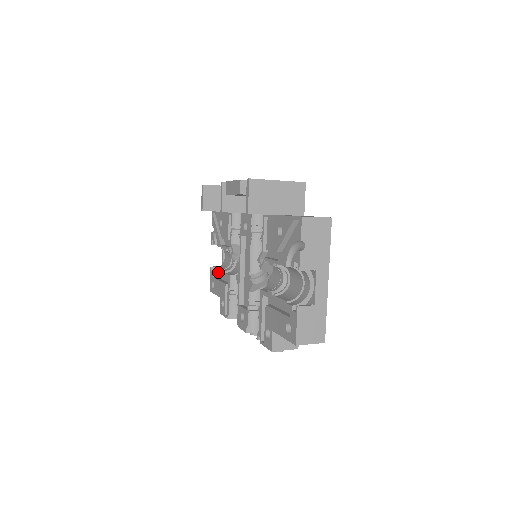
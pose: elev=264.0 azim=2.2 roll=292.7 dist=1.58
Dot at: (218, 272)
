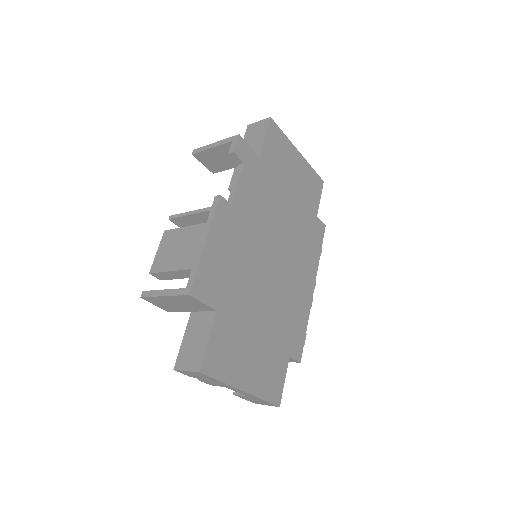
Dot at: occluded
